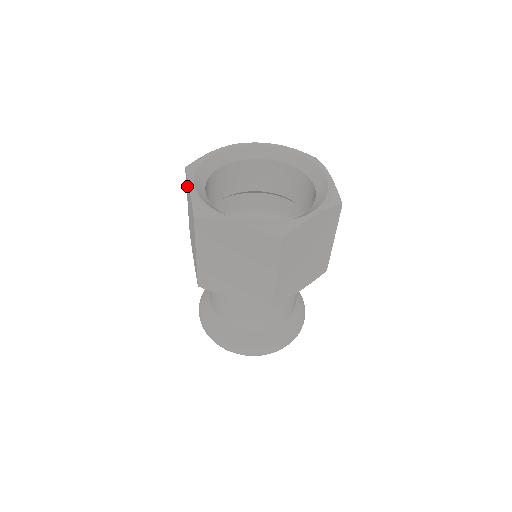
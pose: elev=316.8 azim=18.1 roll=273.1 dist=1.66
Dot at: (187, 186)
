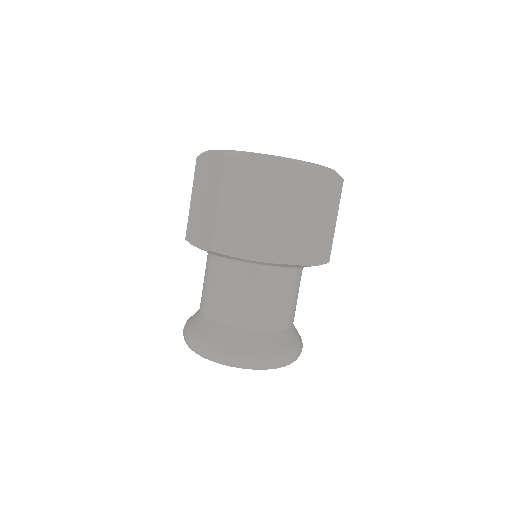
Dot at: (201, 166)
